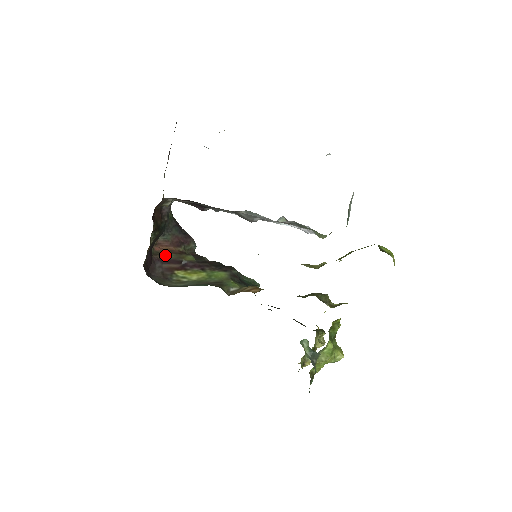
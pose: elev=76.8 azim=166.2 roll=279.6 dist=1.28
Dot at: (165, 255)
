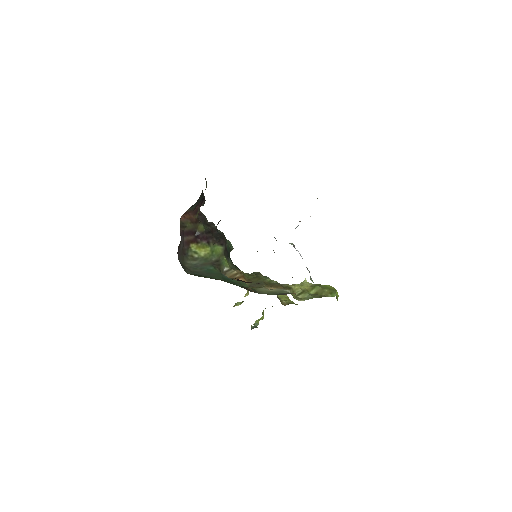
Dot at: (187, 226)
